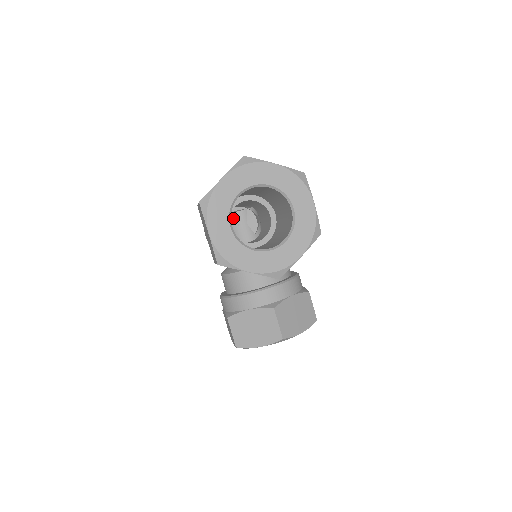
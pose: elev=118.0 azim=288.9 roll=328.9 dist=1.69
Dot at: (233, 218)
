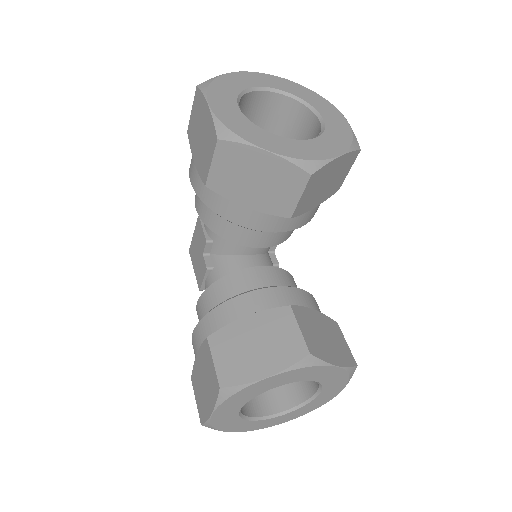
Dot at: occluded
